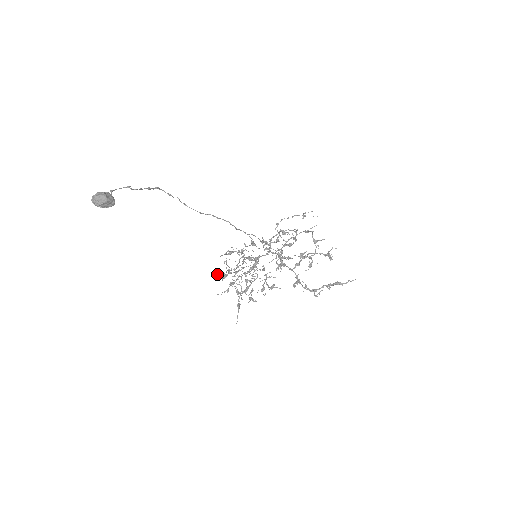
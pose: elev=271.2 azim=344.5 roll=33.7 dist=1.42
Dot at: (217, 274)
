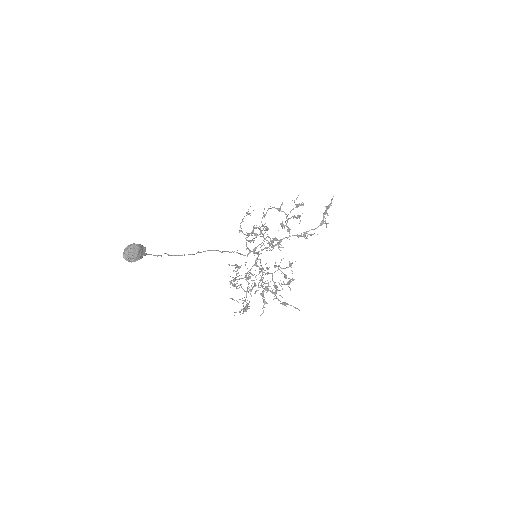
Dot at: (240, 311)
